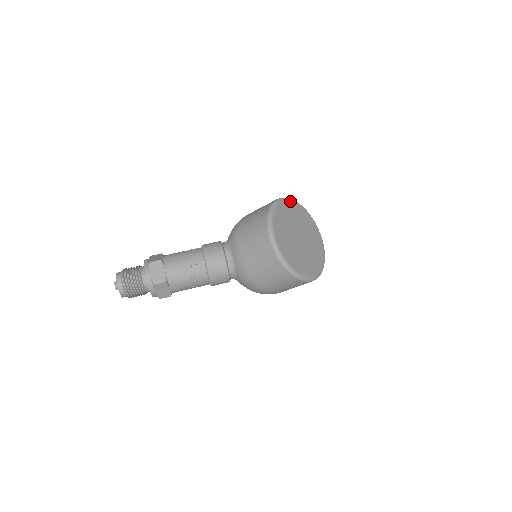
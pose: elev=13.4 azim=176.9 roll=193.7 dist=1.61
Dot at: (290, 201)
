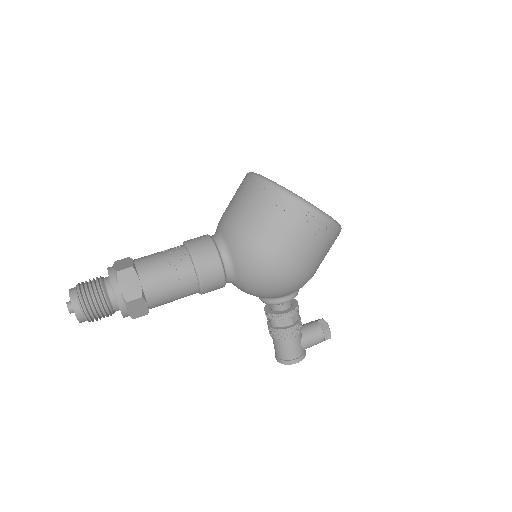
Dot at: occluded
